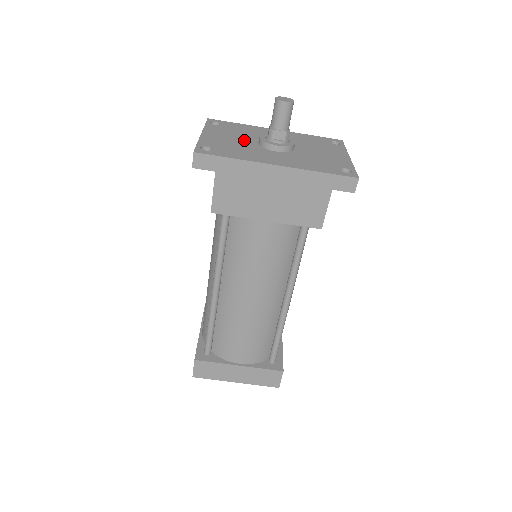
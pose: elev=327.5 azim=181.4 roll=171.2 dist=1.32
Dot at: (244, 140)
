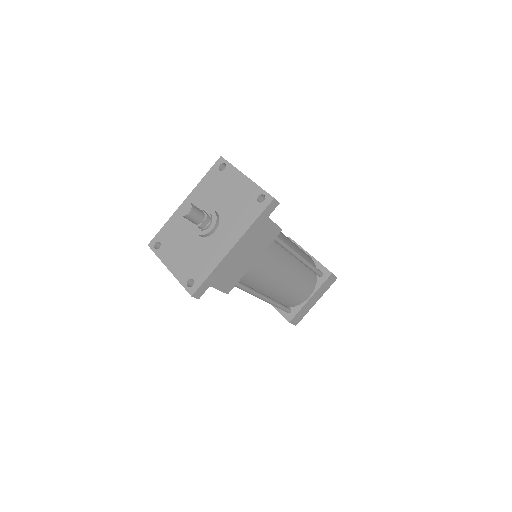
Dot at: (190, 243)
